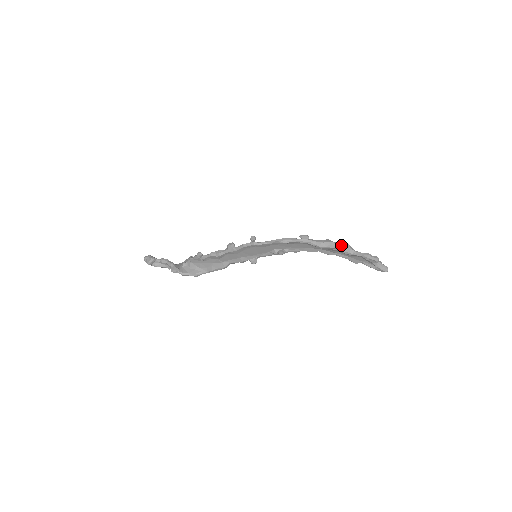
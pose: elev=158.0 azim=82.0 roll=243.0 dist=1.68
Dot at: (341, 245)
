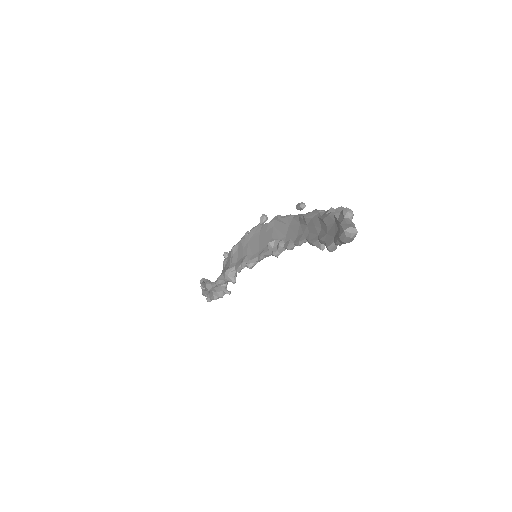
Dot at: occluded
